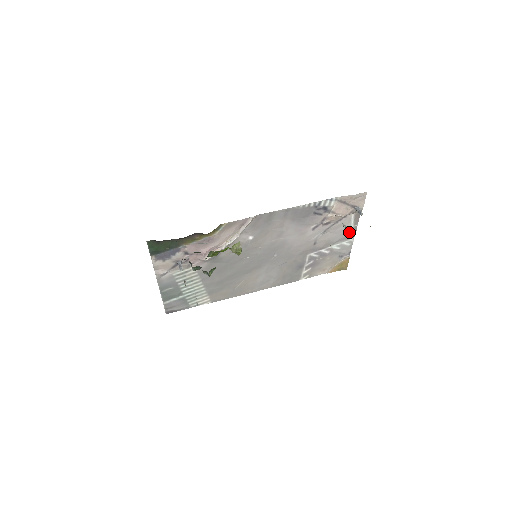
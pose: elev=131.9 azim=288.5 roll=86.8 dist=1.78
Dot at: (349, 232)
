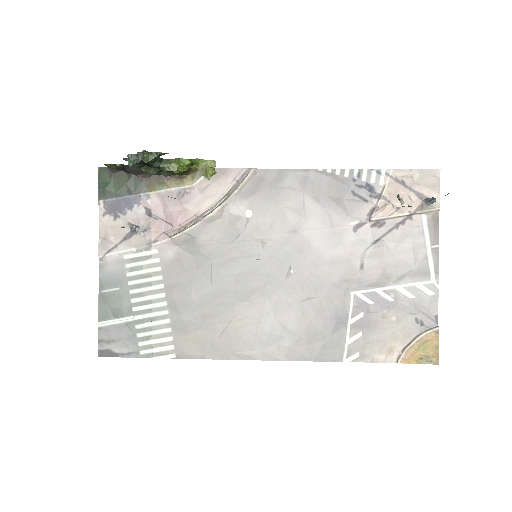
Dot at: (425, 260)
